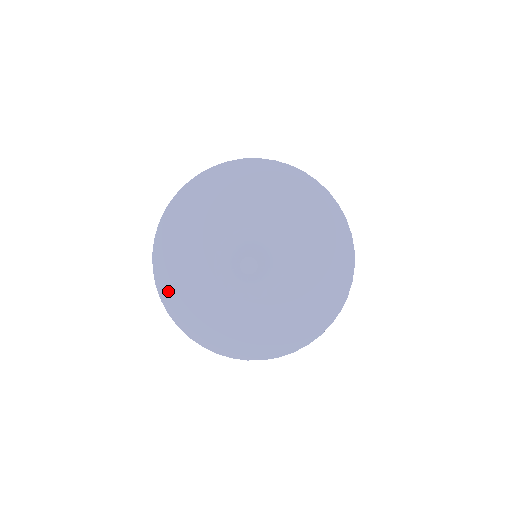
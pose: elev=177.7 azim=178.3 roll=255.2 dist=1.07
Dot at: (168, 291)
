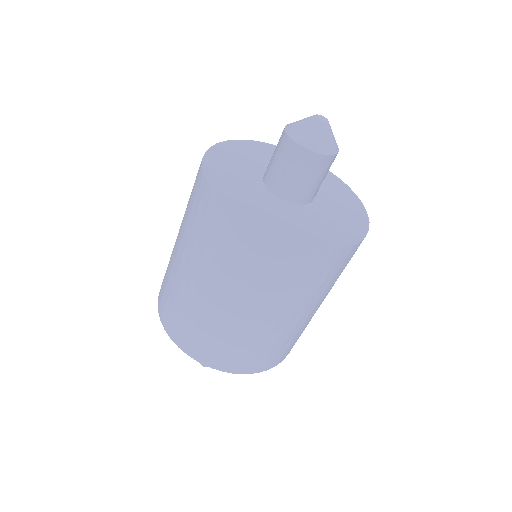
Dot at: (259, 221)
